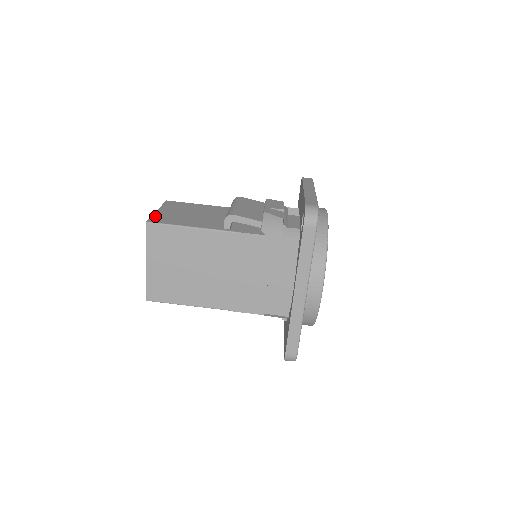
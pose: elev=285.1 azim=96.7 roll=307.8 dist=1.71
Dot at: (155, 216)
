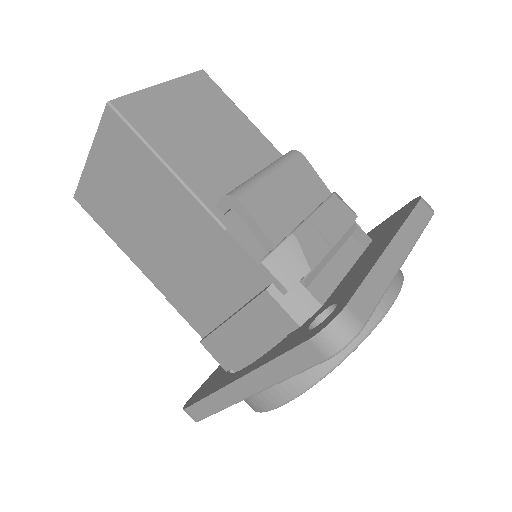
Dot at: (139, 97)
